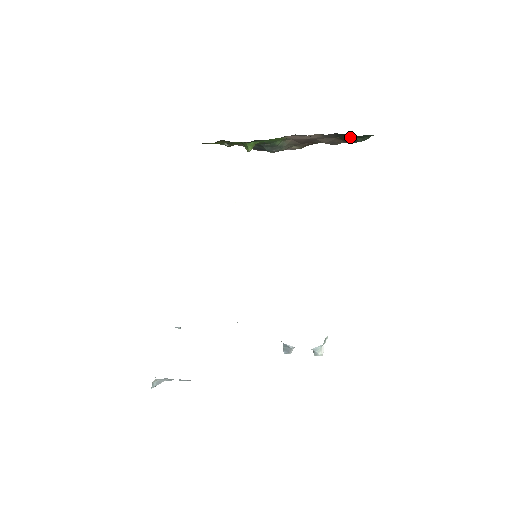
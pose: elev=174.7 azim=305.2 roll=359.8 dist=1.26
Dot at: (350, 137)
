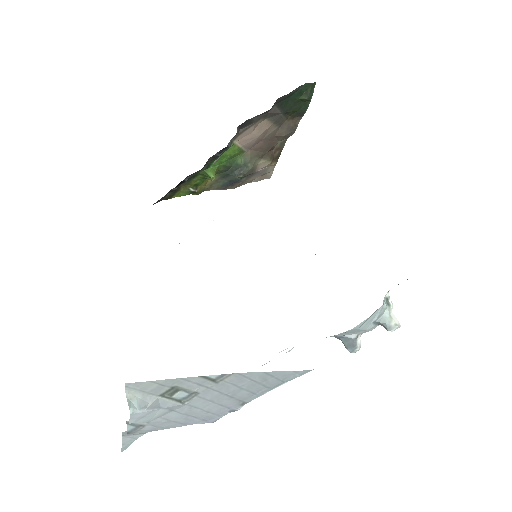
Dot at: (294, 101)
